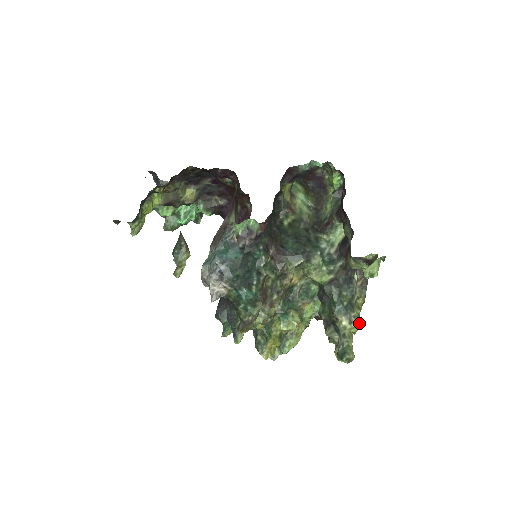
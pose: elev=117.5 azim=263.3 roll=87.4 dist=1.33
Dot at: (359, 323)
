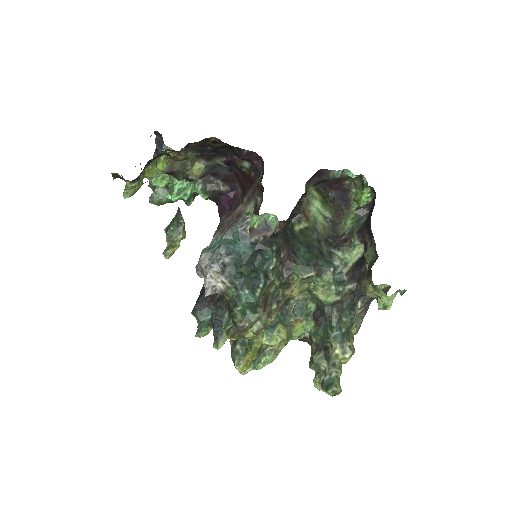
Dot at: occluded
